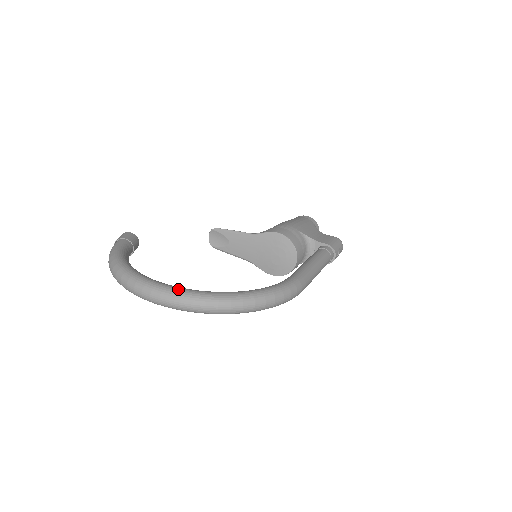
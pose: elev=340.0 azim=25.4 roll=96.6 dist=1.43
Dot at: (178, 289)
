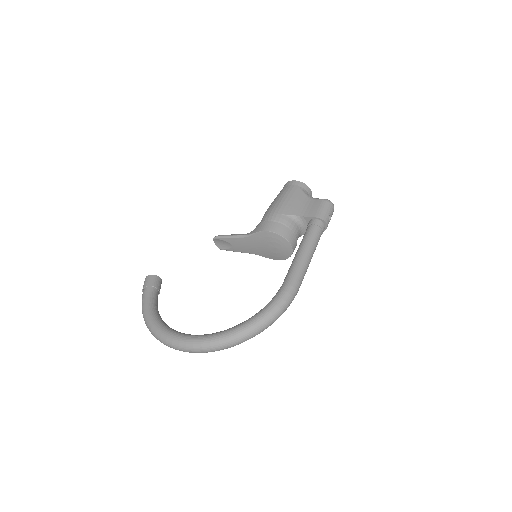
Dot at: (196, 340)
